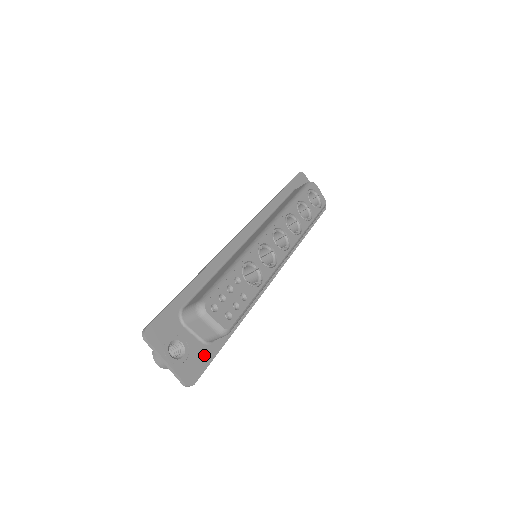
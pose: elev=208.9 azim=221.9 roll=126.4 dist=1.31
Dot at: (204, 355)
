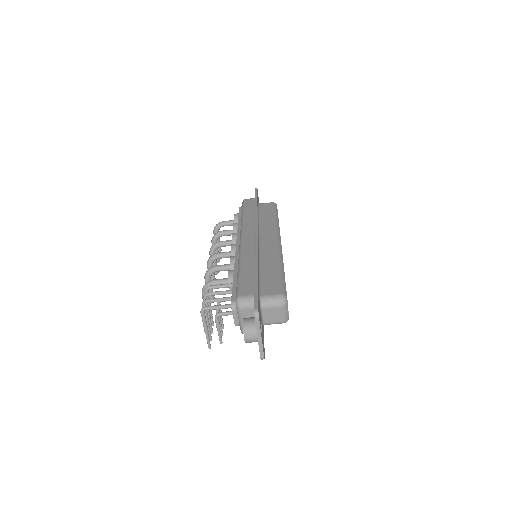
Dot at: (263, 335)
